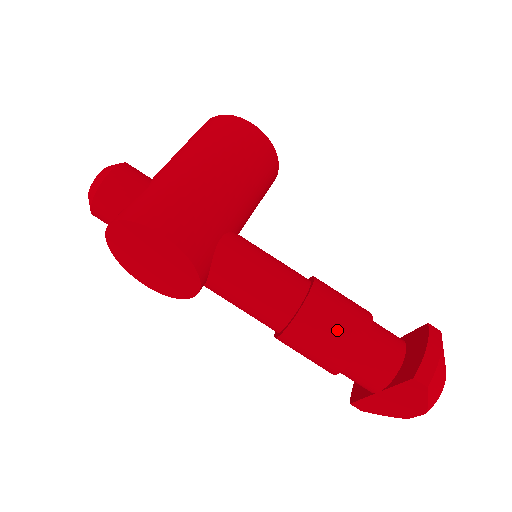
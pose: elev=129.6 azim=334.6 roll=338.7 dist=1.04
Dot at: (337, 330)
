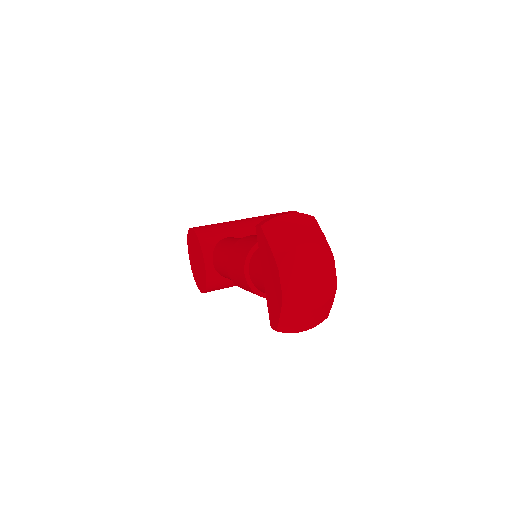
Dot at: (248, 242)
